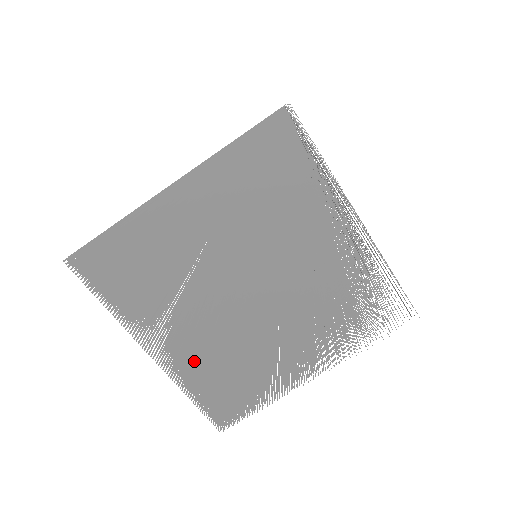
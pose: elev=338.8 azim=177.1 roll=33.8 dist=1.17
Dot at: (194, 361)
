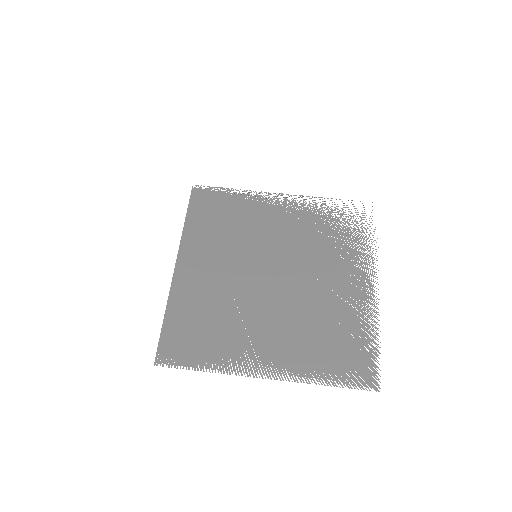
Dot at: (297, 352)
